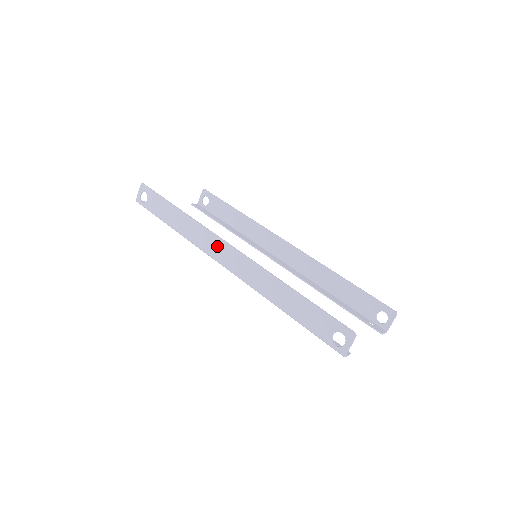
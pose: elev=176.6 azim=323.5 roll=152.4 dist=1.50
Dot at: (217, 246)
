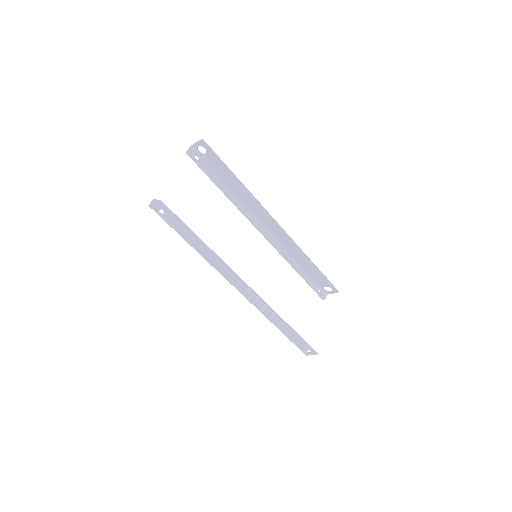
Dot at: (236, 281)
